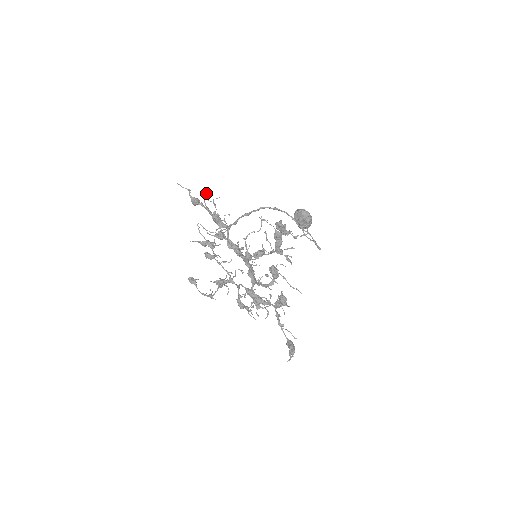
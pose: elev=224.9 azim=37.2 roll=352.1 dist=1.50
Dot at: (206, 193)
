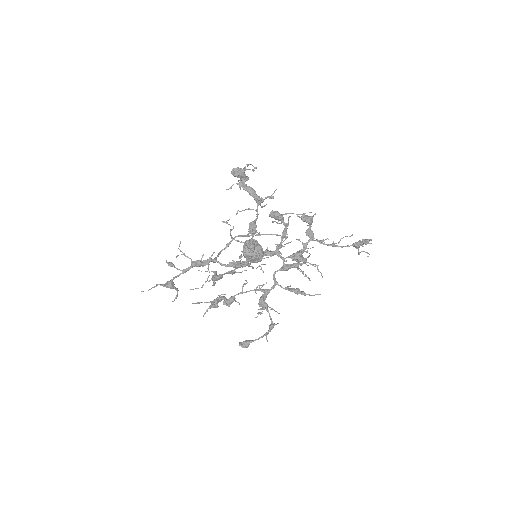
Dot at: (169, 262)
